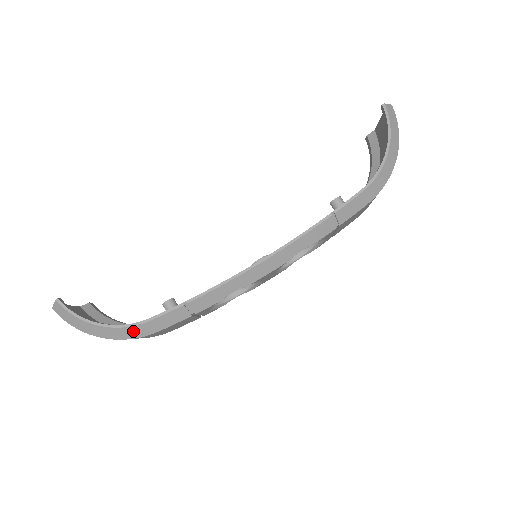
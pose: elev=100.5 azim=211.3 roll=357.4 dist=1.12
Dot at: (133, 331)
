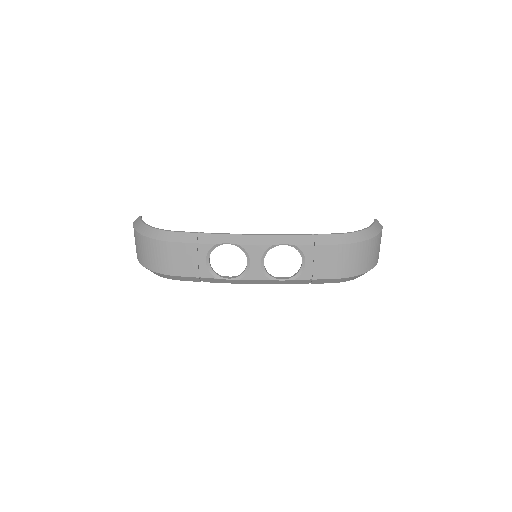
Dot at: (161, 234)
